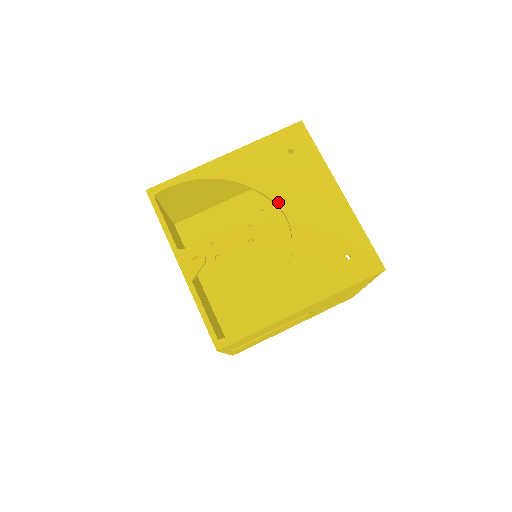
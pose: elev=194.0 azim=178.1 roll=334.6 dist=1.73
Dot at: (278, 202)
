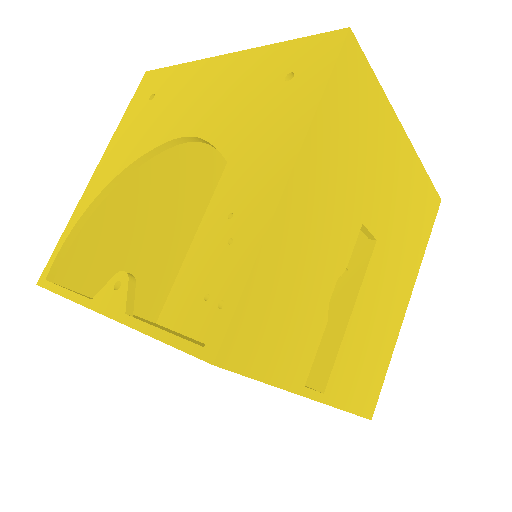
Dot at: (169, 138)
